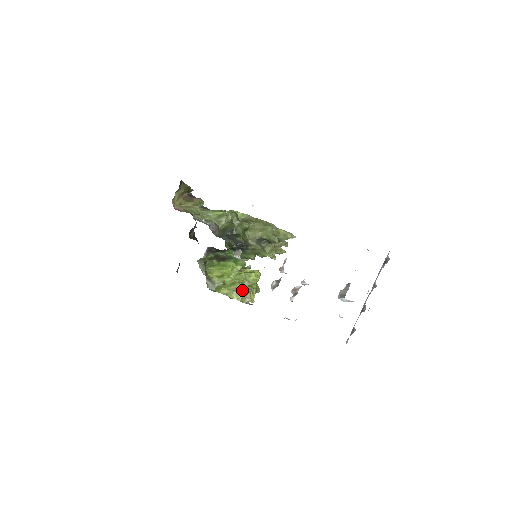
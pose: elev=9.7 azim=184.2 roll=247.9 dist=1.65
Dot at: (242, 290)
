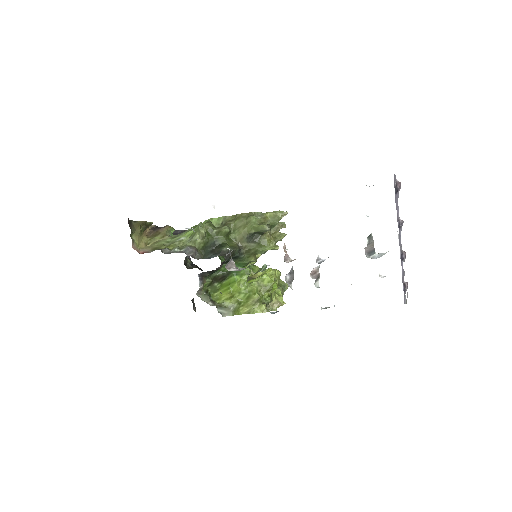
Dot at: (262, 299)
